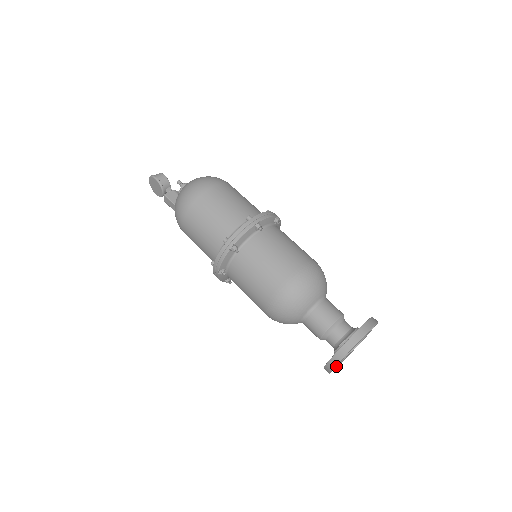
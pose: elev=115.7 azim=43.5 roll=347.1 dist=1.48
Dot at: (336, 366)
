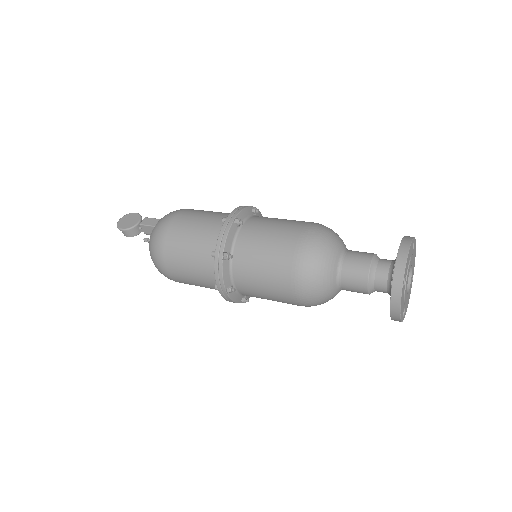
Dot at: (406, 271)
